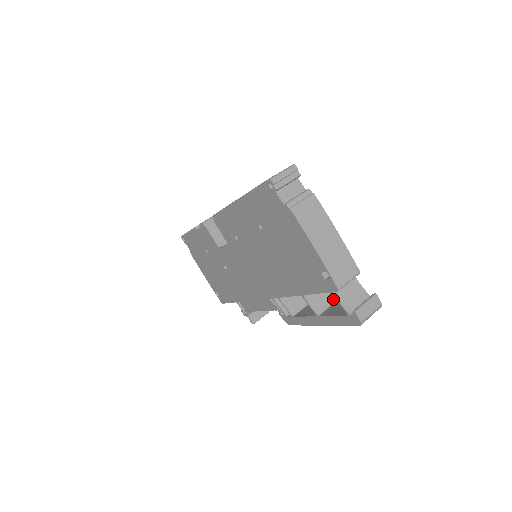
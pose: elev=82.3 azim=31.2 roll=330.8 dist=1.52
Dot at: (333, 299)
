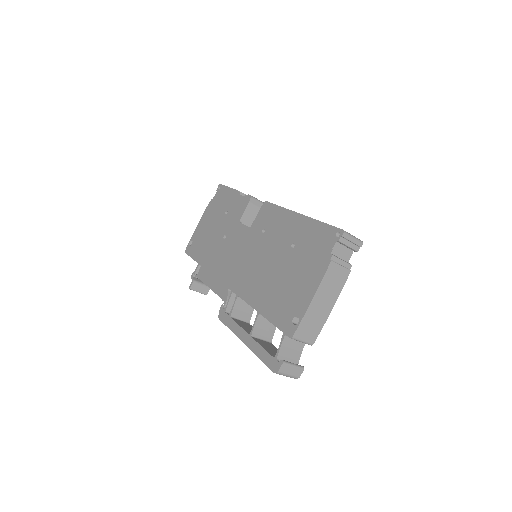
Dot at: (270, 339)
